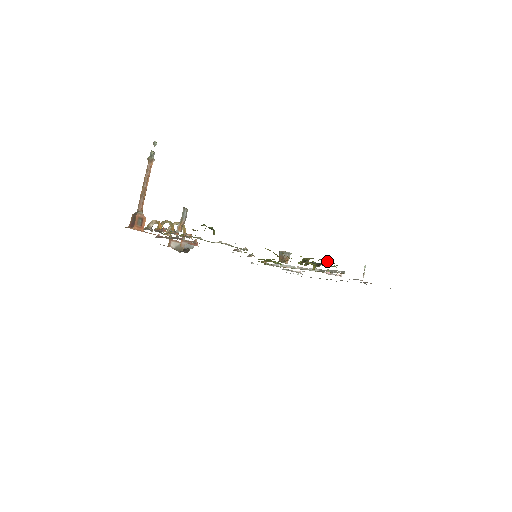
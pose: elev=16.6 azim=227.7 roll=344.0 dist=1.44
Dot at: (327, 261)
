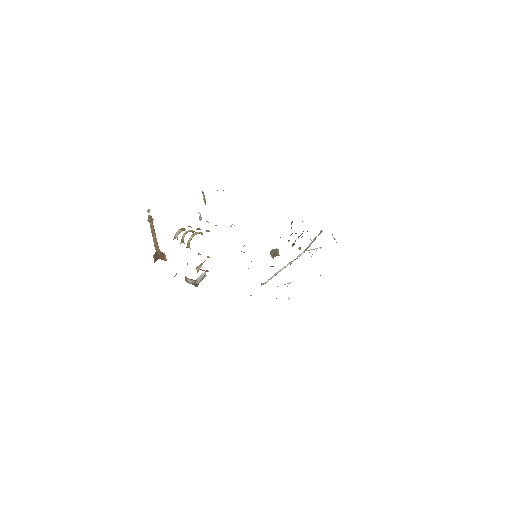
Dot at: occluded
